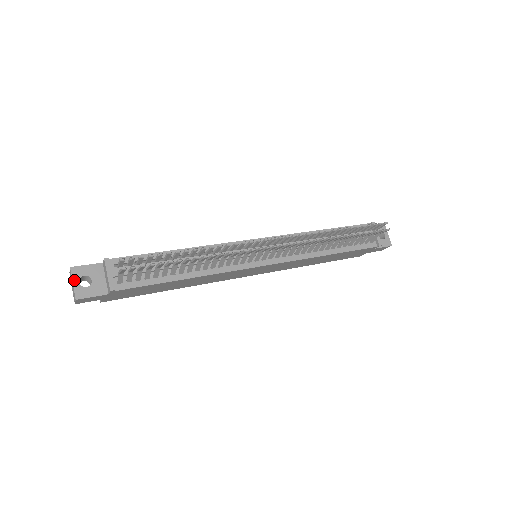
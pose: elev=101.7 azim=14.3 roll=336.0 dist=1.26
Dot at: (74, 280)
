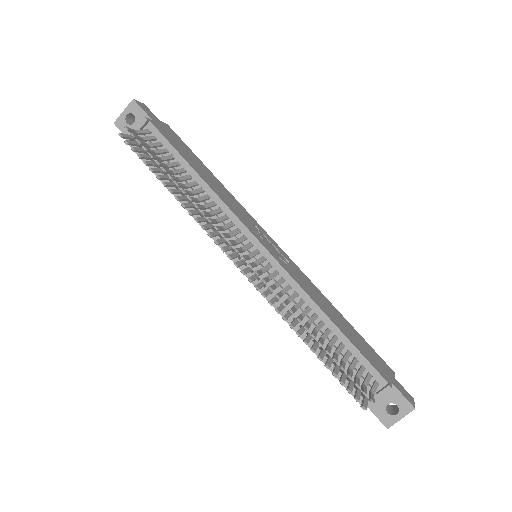
Dot at: (126, 110)
